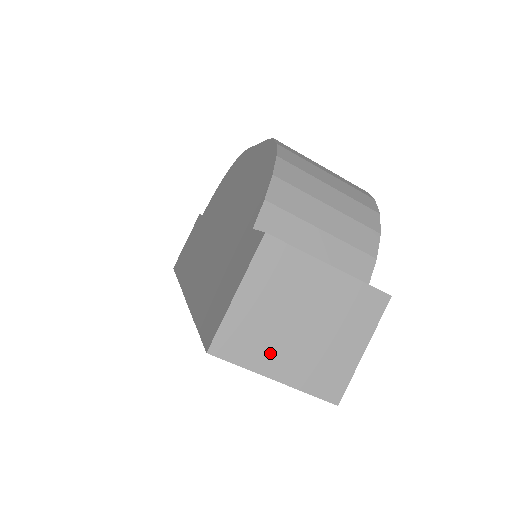
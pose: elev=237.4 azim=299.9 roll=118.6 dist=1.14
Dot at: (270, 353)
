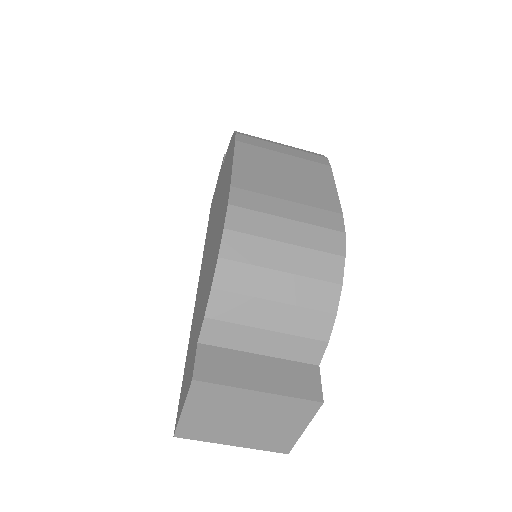
Dot at: (223, 435)
